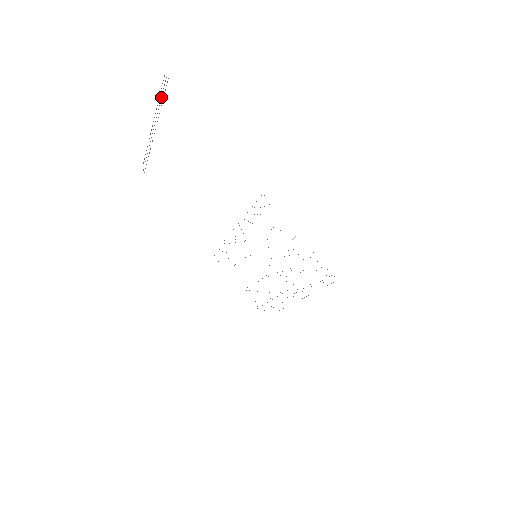
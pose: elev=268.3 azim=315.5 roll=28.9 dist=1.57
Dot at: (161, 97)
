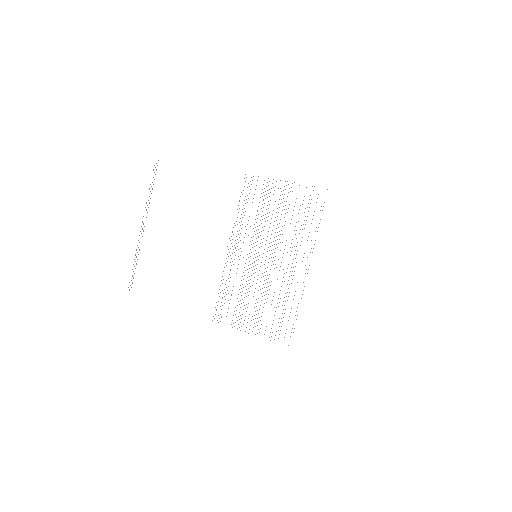
Dot at: (152, 182)
